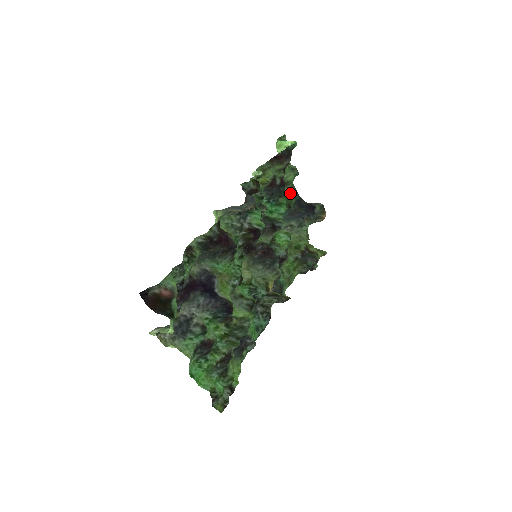
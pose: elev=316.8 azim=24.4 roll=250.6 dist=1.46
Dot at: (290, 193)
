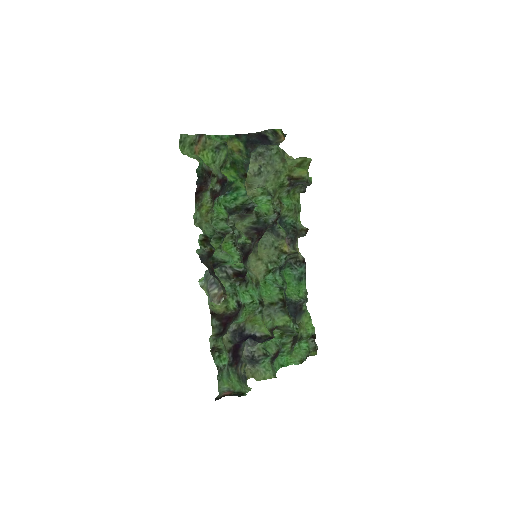
Dot at: (234, 149)
